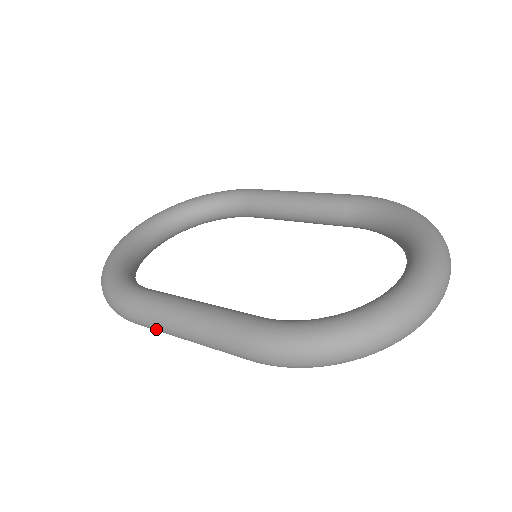
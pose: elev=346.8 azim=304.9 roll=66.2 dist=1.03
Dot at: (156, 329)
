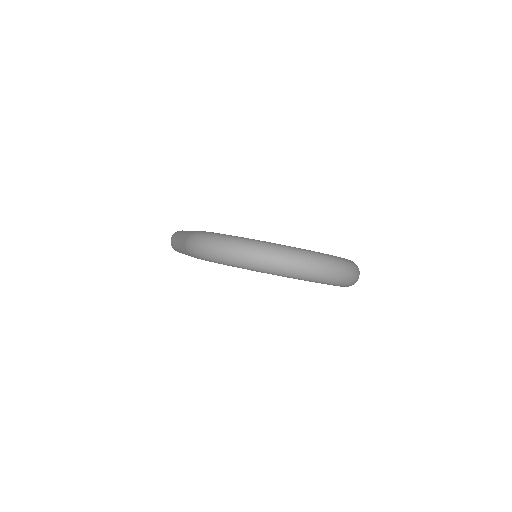
Dot at: (174, 243)
